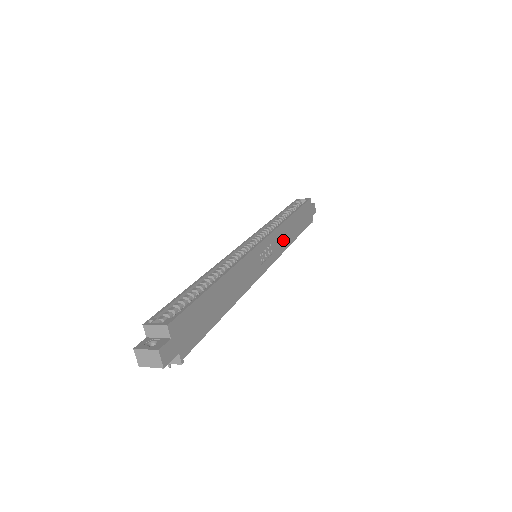
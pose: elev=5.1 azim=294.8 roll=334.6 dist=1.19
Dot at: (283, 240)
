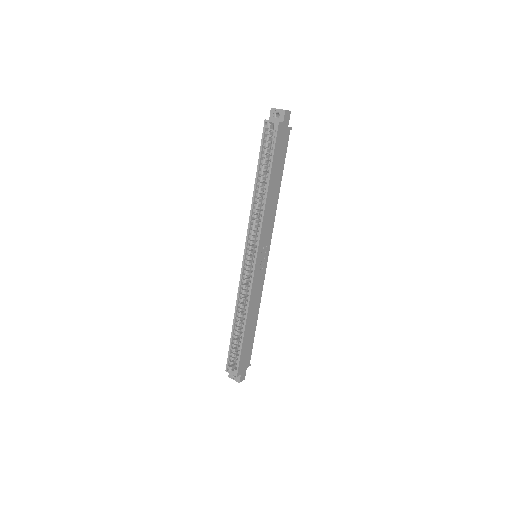
Dot at: (270, 219)
